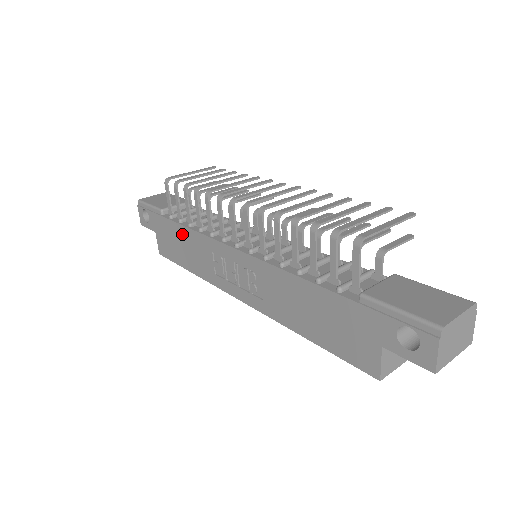
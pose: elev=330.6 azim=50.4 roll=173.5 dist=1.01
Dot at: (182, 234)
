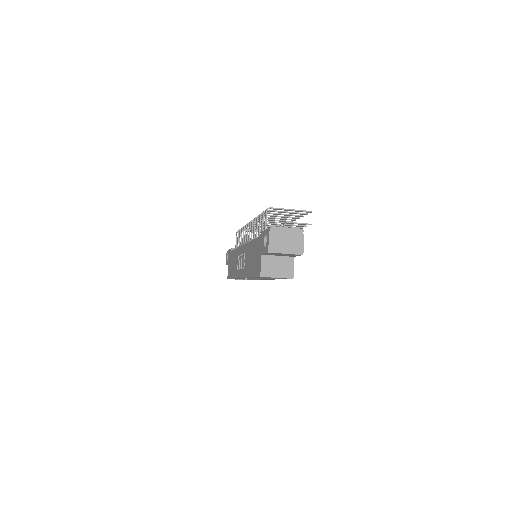
Dot at: (233, 255)
